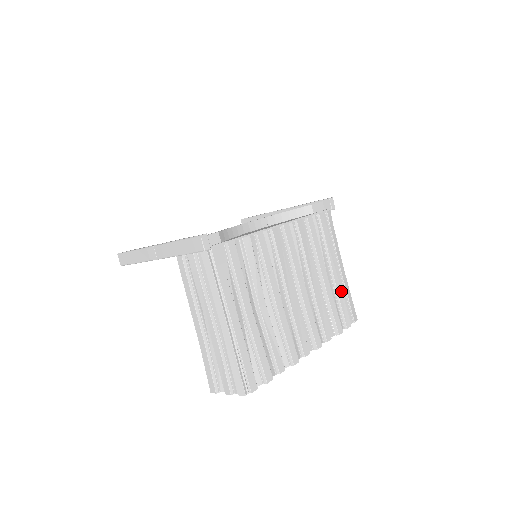
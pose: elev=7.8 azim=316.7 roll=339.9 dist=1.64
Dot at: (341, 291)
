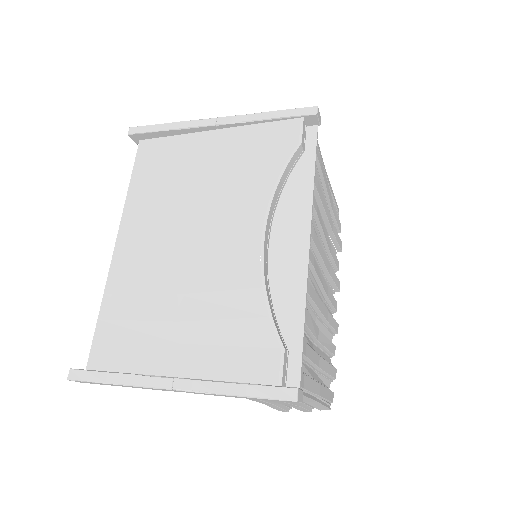
Dot at: (333, 206)
